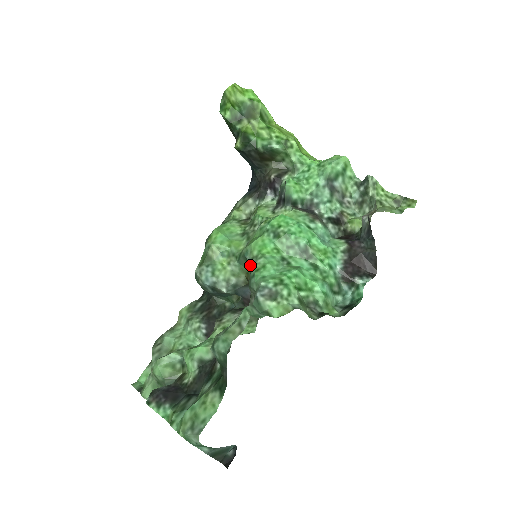
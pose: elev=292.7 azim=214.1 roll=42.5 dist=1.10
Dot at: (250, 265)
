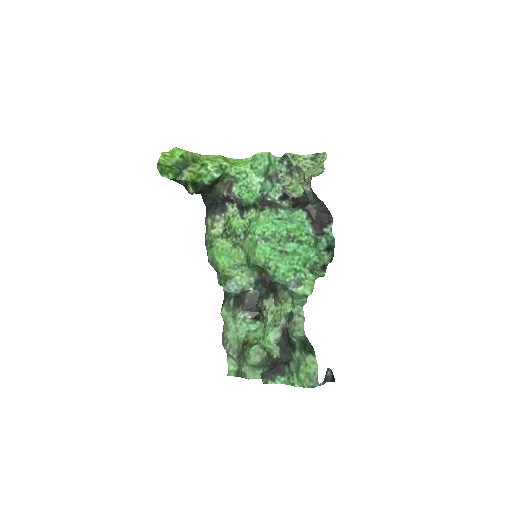
Dot at: (263, 268)
